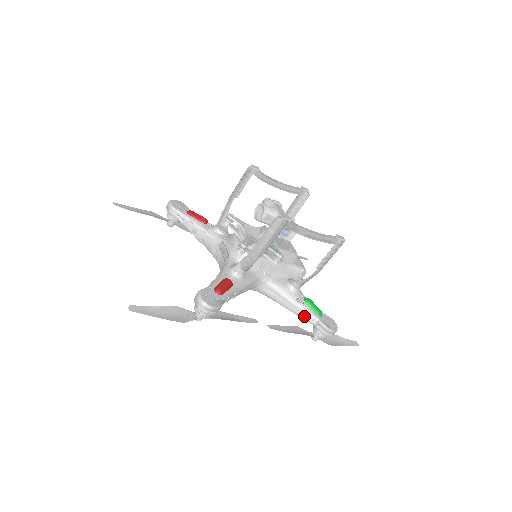
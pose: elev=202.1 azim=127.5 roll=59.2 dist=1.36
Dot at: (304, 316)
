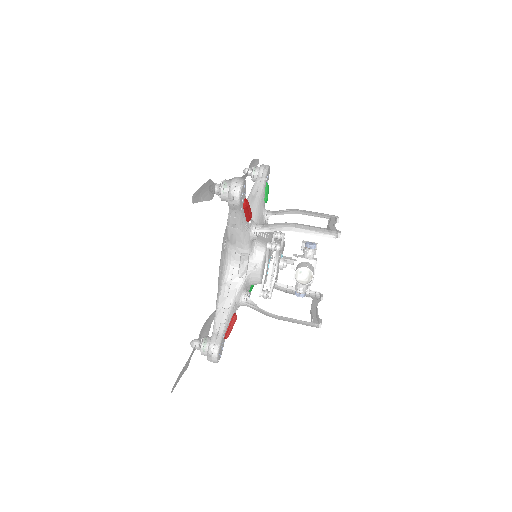
Dot at: occluded
